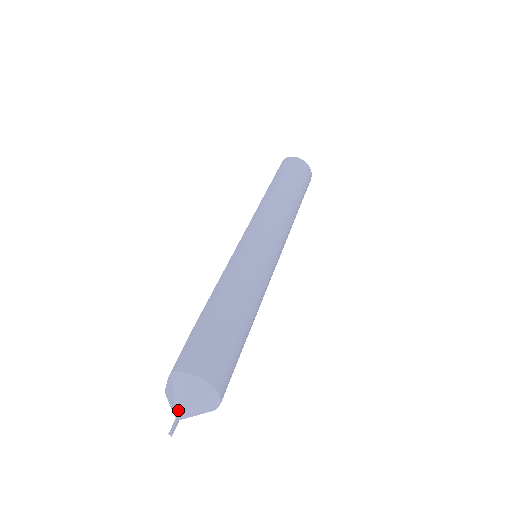
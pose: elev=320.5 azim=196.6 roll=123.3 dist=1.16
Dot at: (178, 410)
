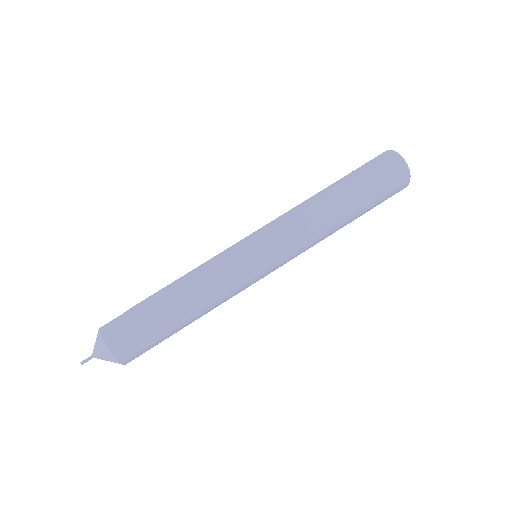
Dot at: (93, 353)
